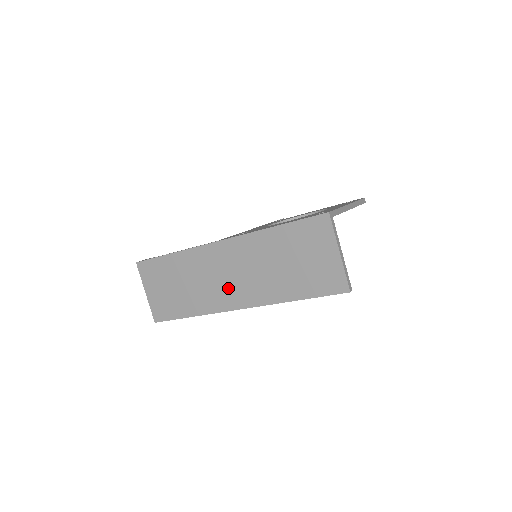
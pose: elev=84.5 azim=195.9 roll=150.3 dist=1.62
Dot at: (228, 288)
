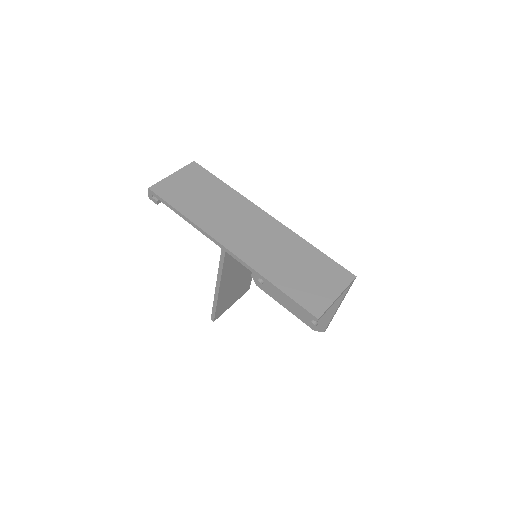
Dot at: (238, 234)
